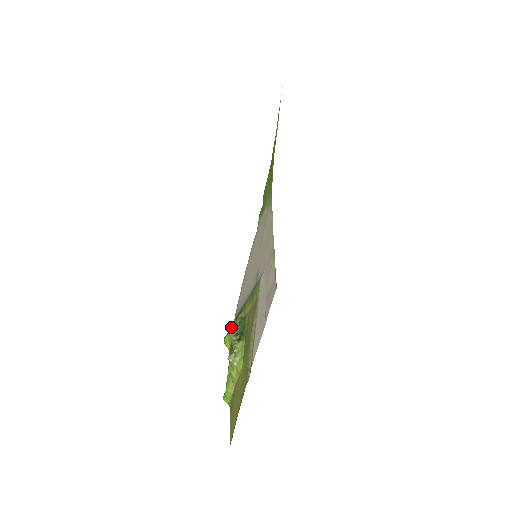
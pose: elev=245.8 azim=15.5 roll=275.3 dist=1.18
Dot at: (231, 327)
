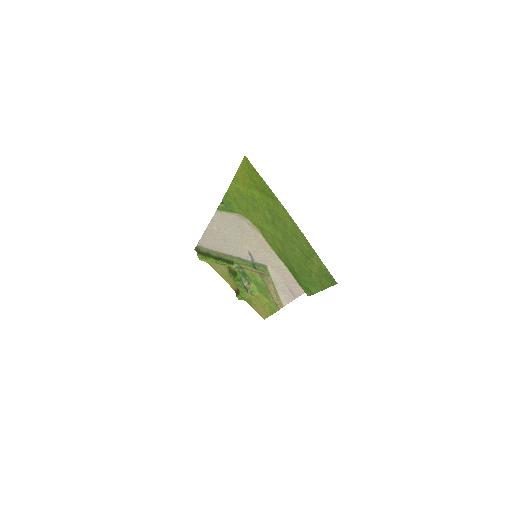
Dot at: (212, 259)
